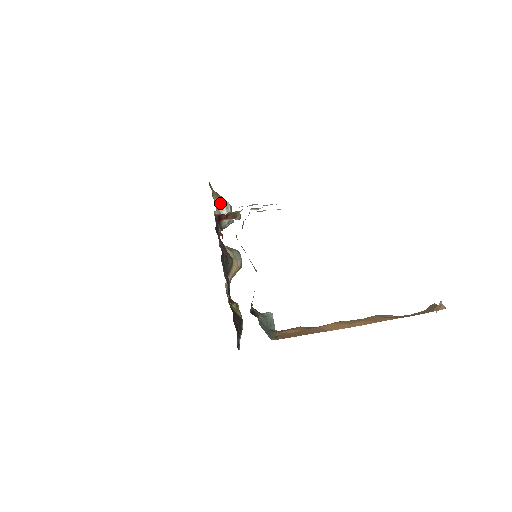
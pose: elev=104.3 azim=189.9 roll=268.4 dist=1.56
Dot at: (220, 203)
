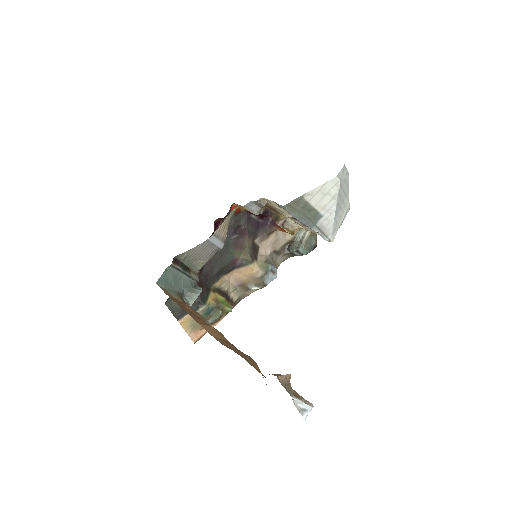
Dot at: occluded
